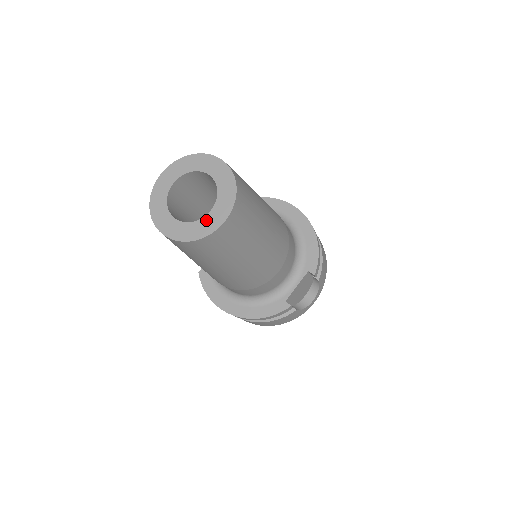
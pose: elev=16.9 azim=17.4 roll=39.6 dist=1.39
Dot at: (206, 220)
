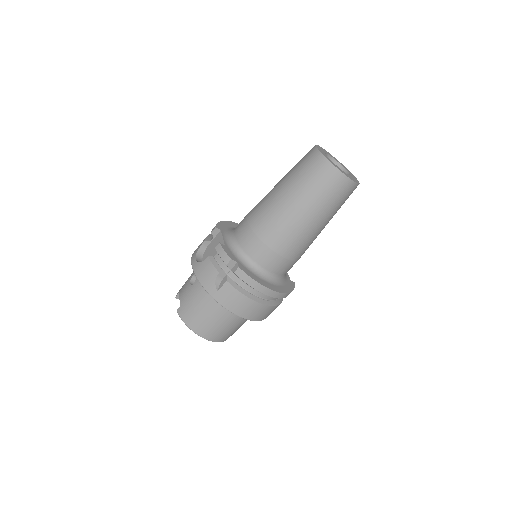
Dot at: (352, 176)
